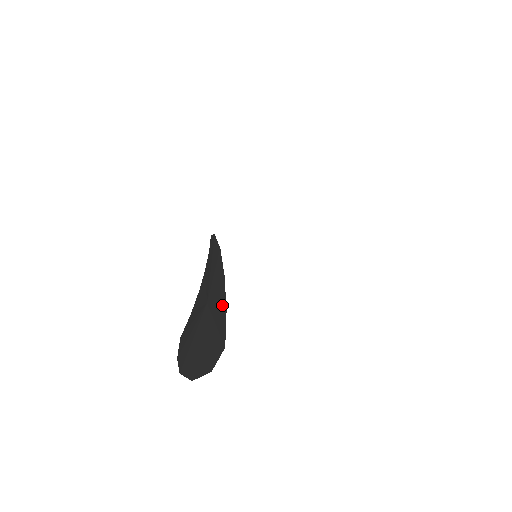
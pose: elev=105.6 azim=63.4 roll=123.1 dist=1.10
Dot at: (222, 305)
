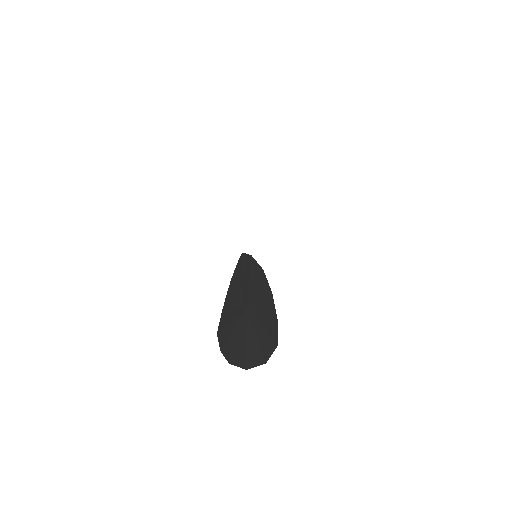
Dot at: (271, 314)
